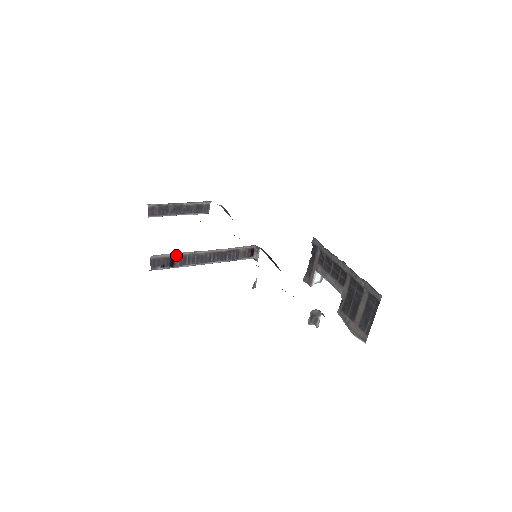
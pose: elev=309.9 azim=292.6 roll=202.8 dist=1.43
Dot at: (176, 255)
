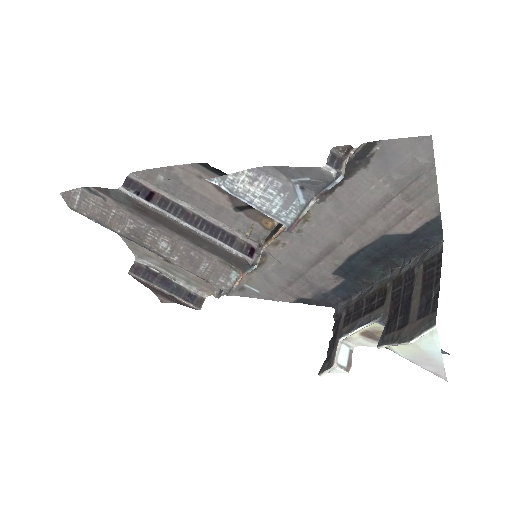
Dot at: (159, 193)
